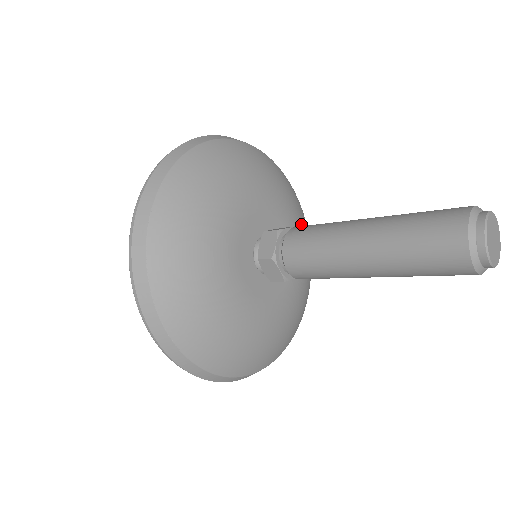
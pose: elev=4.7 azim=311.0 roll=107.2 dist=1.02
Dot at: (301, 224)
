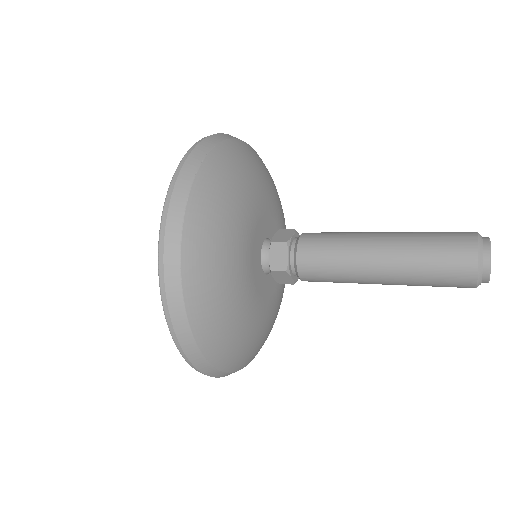
Dot at: occluded
